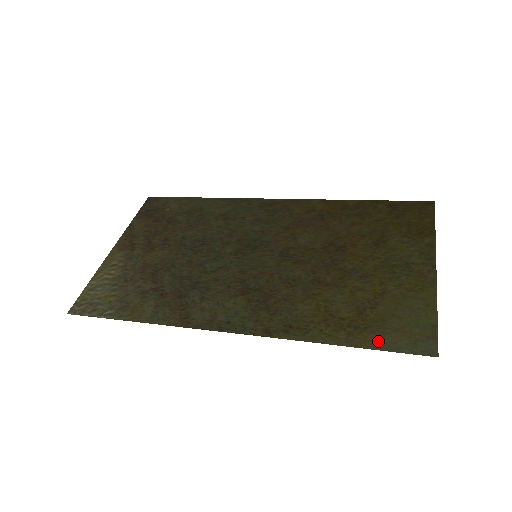
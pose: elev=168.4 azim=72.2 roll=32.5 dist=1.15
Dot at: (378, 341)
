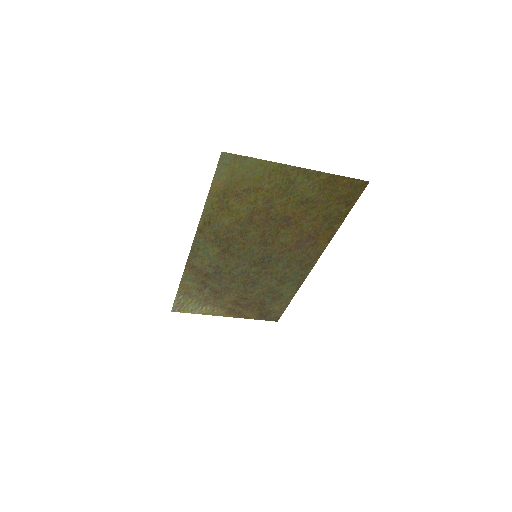
Dot at: (219, 182)
